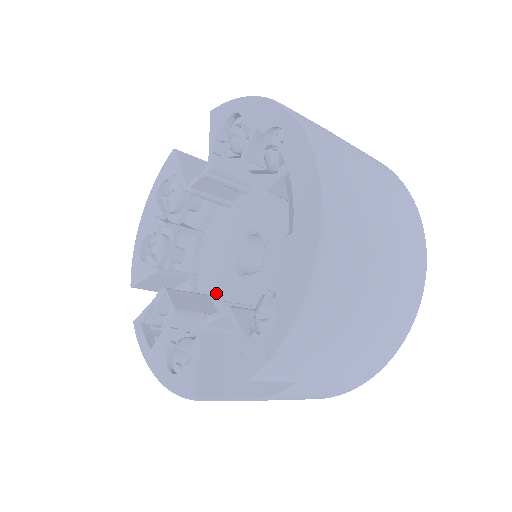
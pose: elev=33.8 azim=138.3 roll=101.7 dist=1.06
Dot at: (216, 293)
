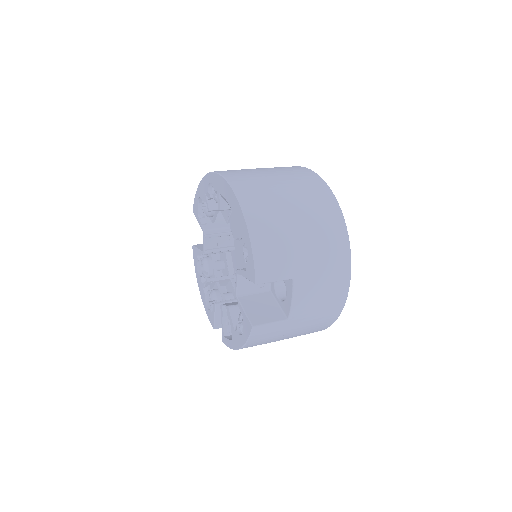
Dot at: occluded
